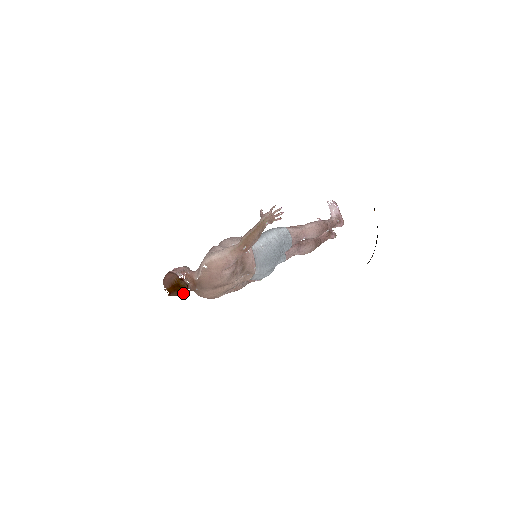
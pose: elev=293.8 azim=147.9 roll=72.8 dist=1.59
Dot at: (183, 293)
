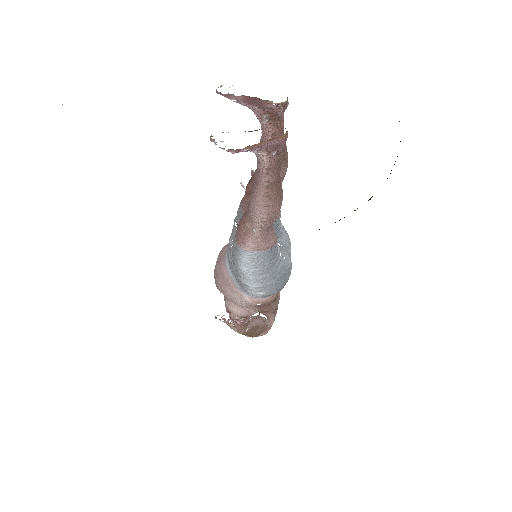
Dot at: occluded
